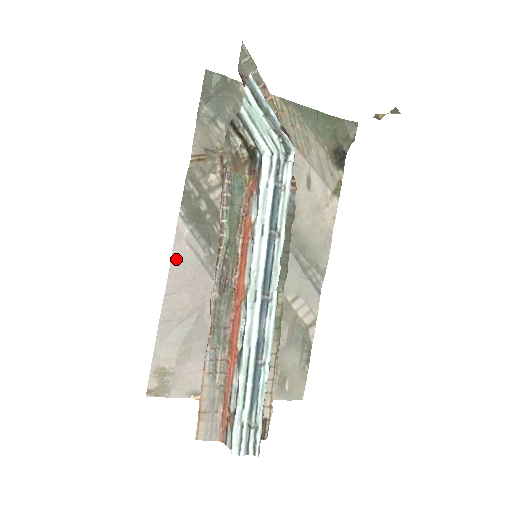
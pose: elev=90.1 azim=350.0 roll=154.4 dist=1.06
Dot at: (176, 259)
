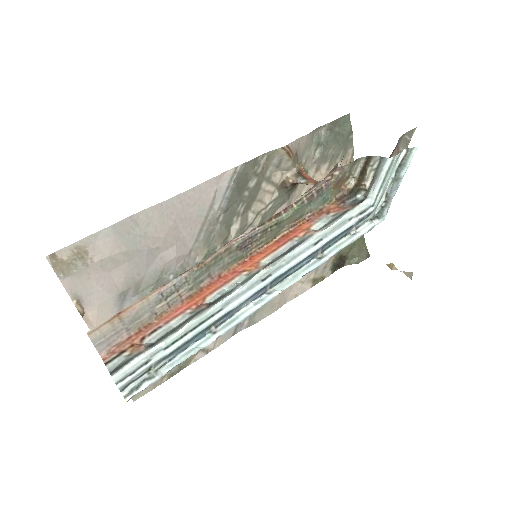
Dot at: (197, 191)
